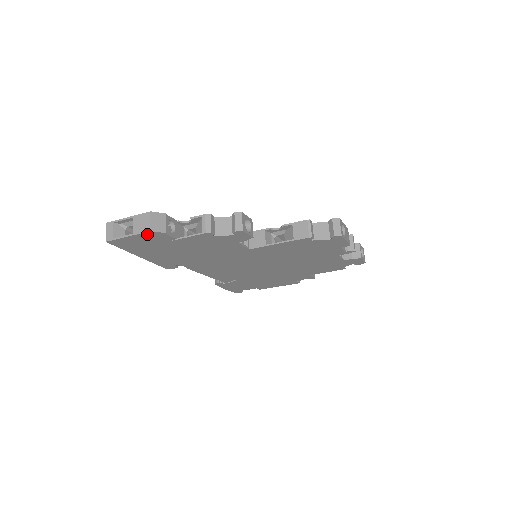
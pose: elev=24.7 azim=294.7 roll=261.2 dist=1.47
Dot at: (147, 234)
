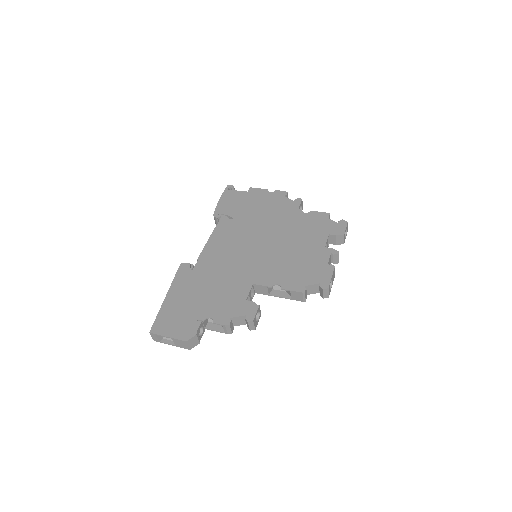
Dot at: occluded
